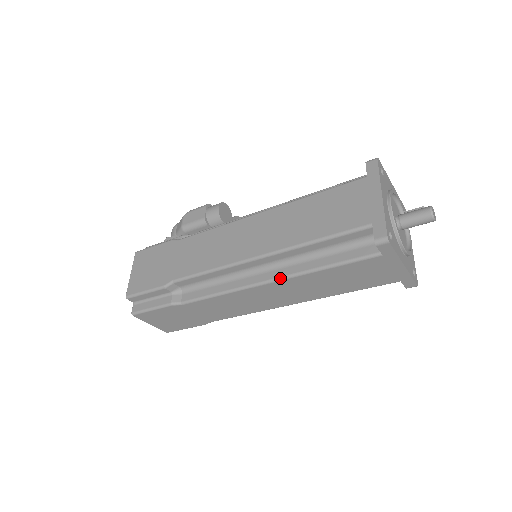
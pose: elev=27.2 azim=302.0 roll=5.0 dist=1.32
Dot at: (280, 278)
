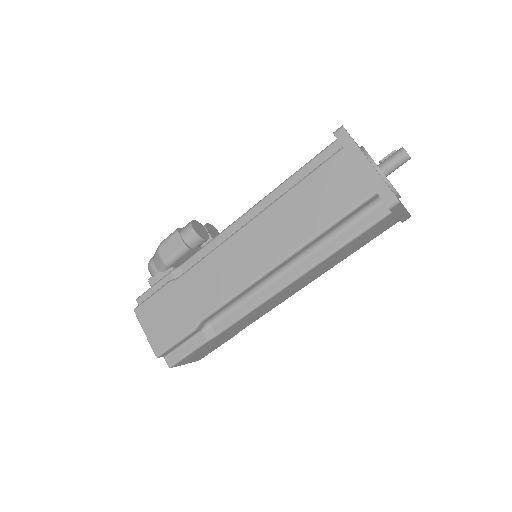
Dot at: (306, 271)
